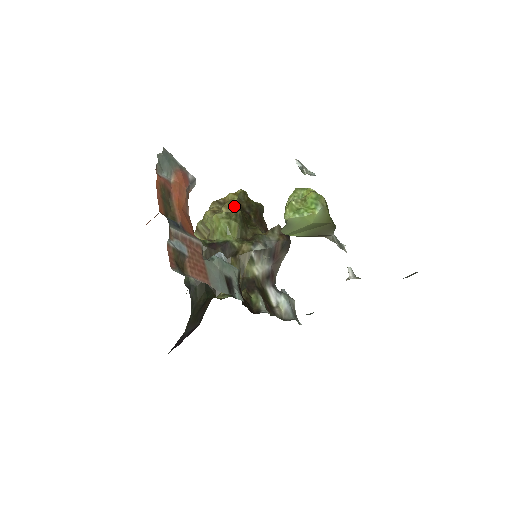
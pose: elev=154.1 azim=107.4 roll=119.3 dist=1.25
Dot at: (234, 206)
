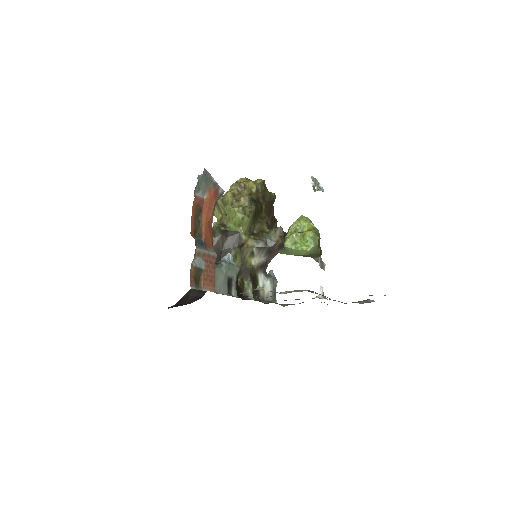
Dot at: (251, 198)
